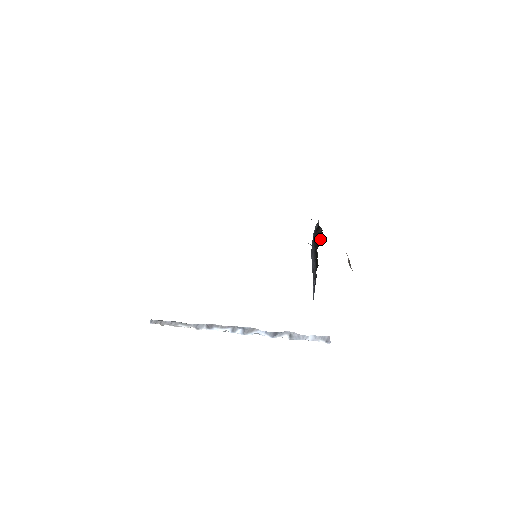
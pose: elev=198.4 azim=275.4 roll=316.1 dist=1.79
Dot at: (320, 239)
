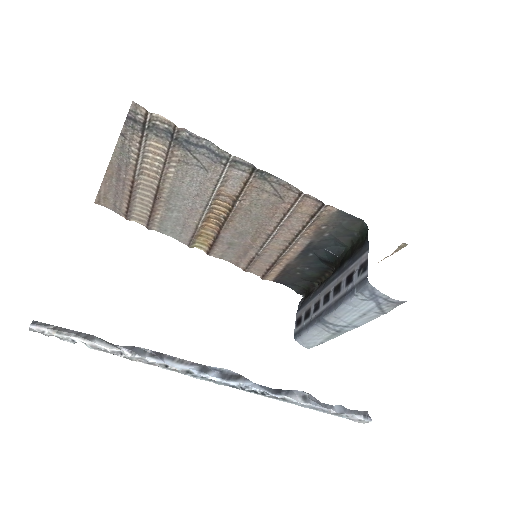
Dot at: occluded
